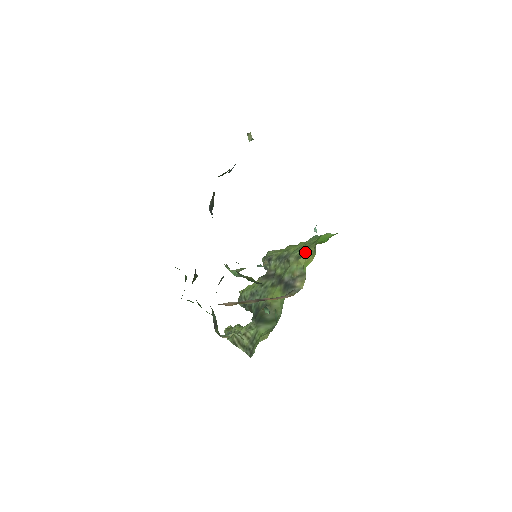
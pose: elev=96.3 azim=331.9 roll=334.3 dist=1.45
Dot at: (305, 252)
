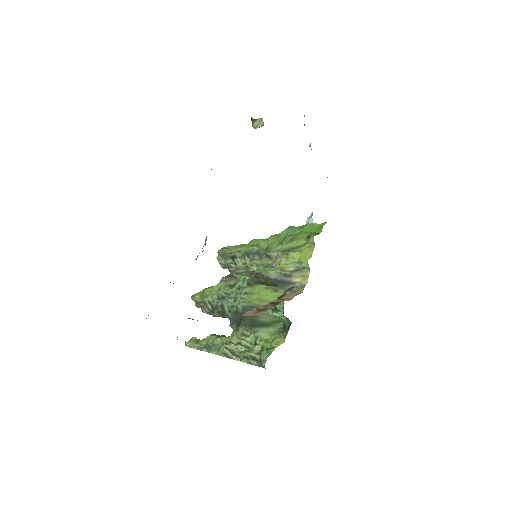
Dot at: (292, 245)
